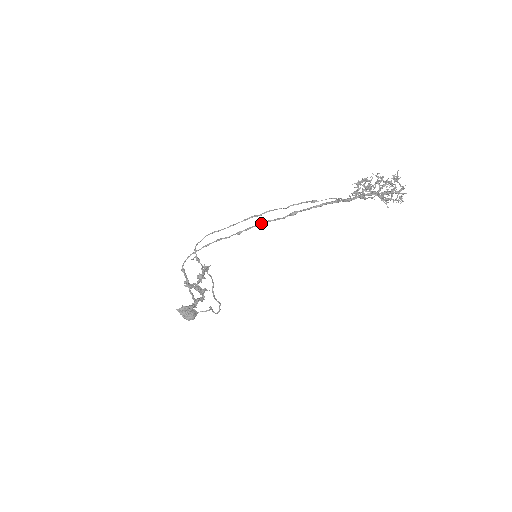
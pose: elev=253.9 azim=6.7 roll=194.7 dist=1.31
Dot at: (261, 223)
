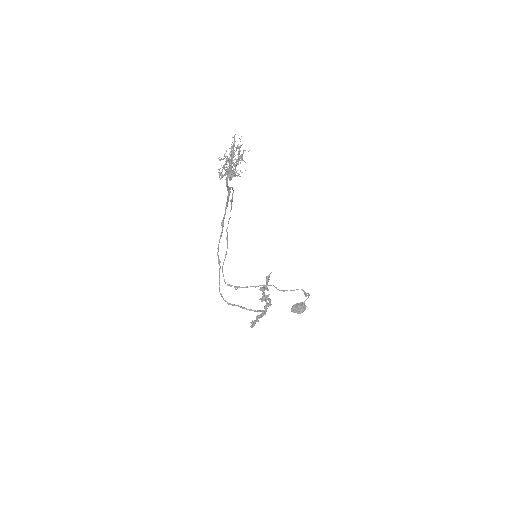
Dot at: (218, 247)
